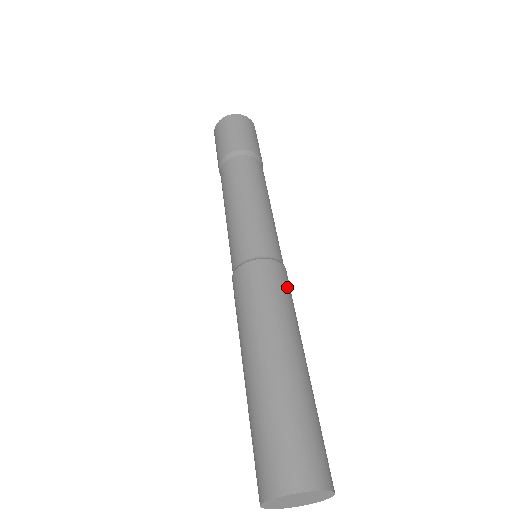
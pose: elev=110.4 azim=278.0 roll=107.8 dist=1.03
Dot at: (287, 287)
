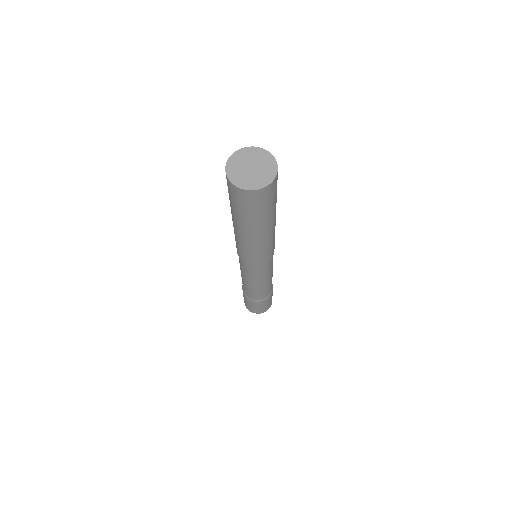
Dot at: occluded
